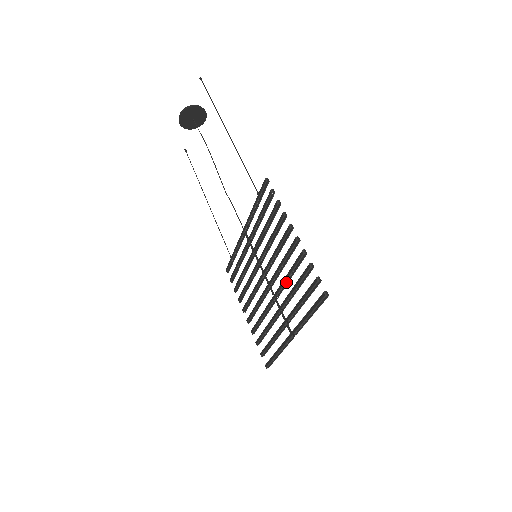
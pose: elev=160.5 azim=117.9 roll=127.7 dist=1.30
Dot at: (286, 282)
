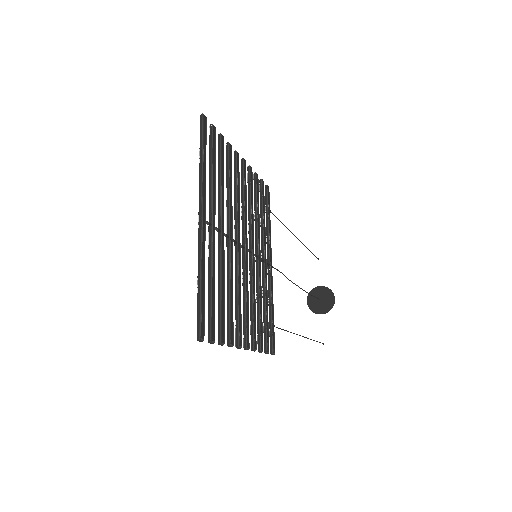
Dot at: (227, 197)
